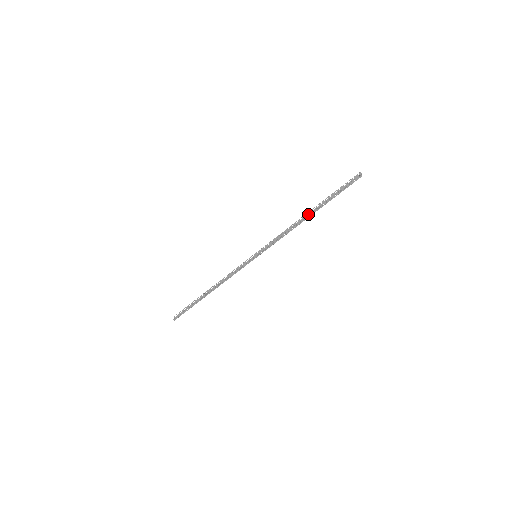
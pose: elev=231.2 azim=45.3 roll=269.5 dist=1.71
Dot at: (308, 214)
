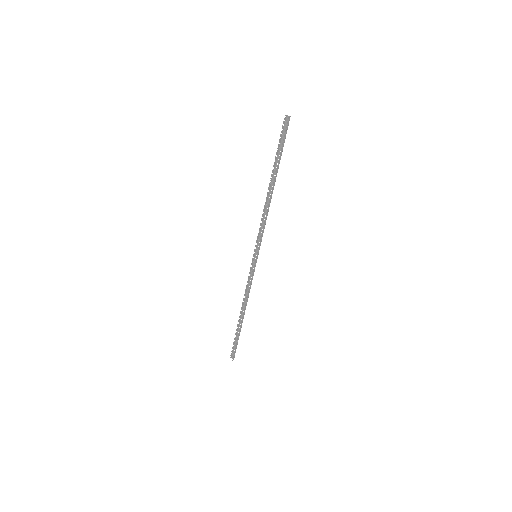
Dot at: (270, 187)
